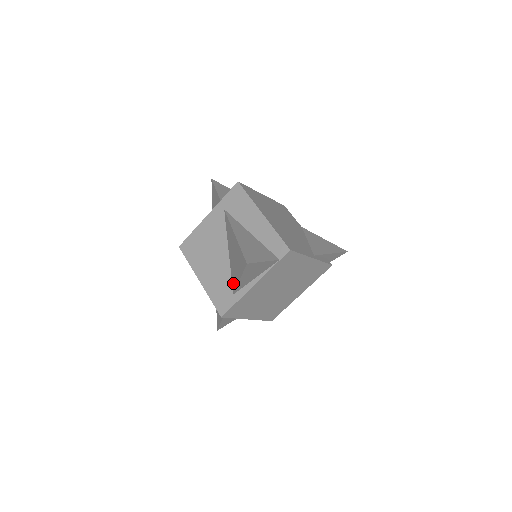
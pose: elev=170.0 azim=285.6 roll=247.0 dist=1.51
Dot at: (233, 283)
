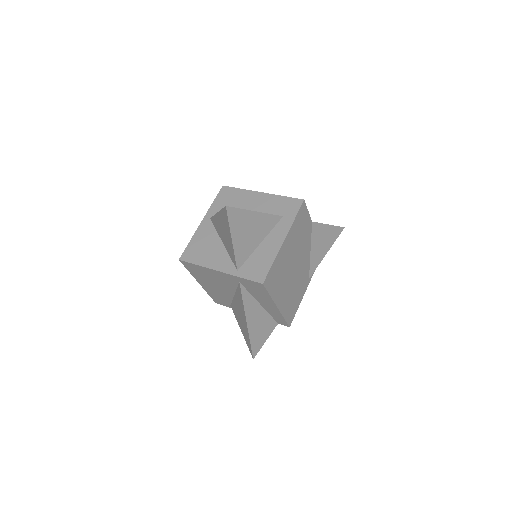
Dot at: (233, 308)
